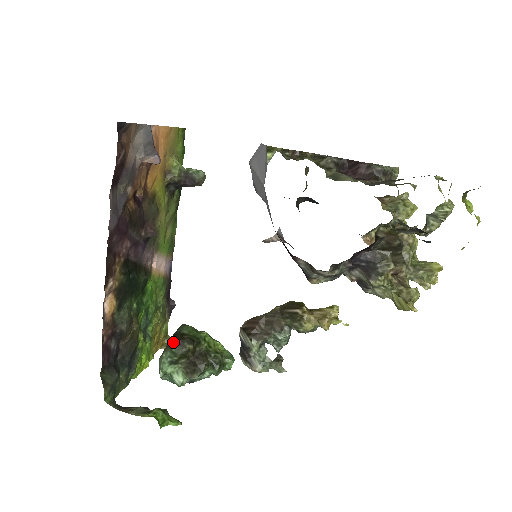
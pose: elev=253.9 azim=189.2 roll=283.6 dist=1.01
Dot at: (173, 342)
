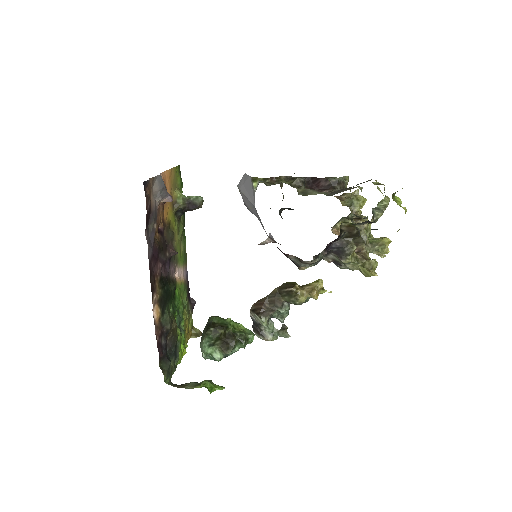
Dot at: (208, 330)
